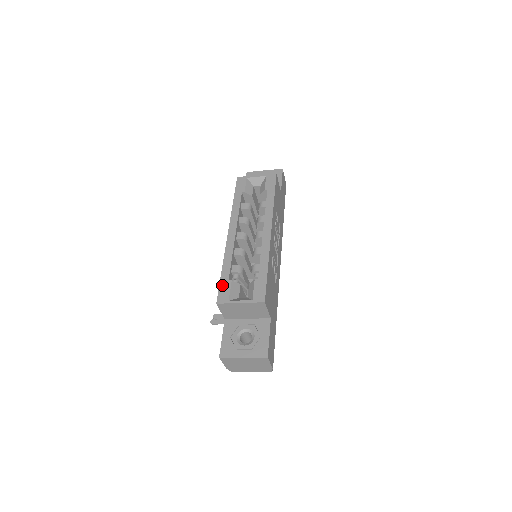
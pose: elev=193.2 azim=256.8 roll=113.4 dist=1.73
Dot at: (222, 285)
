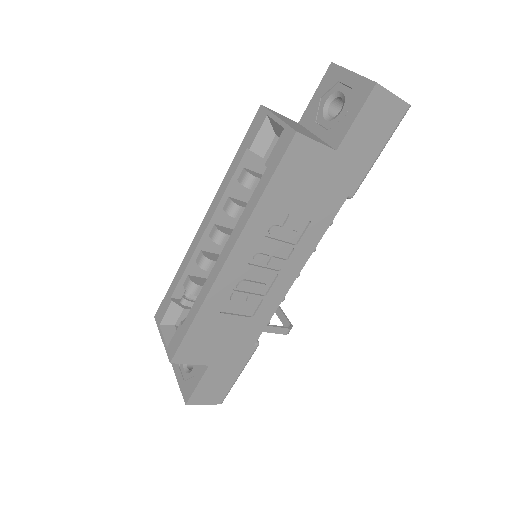
Dot at: (165, 298)
